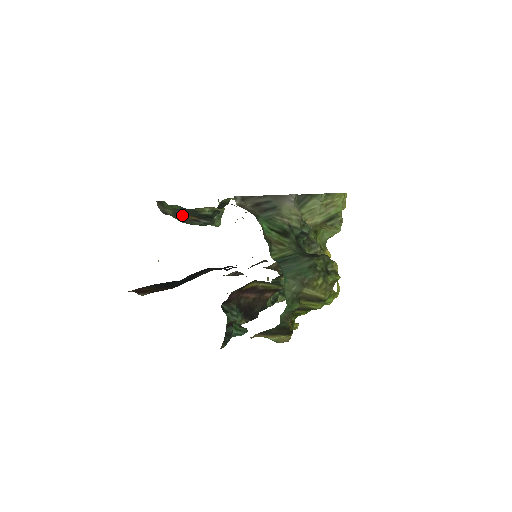
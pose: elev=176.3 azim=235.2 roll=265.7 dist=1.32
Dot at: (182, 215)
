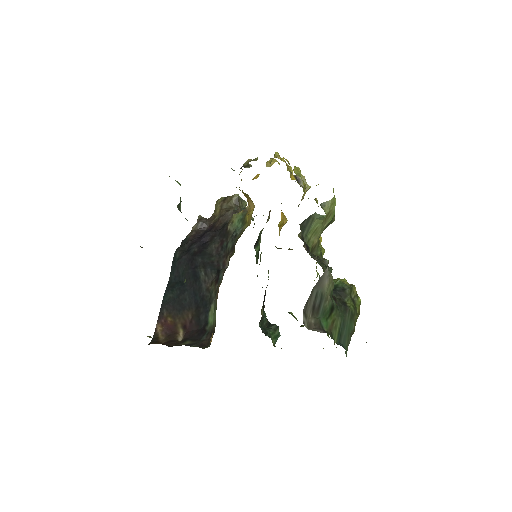
Dot at: occluded
